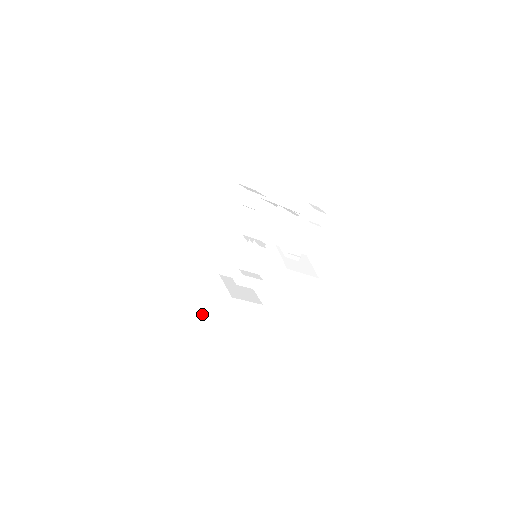
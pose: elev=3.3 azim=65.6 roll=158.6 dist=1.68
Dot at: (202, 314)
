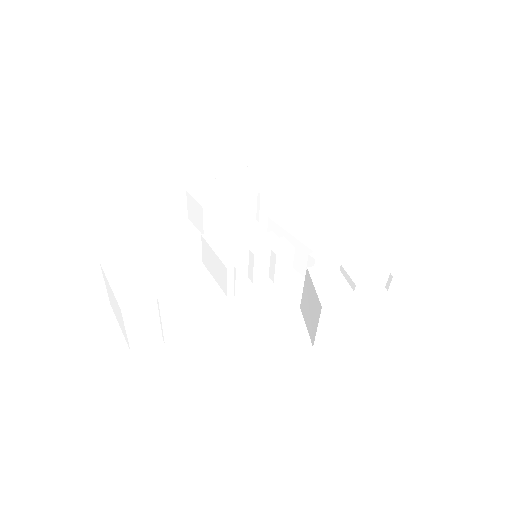
Dot at: (110, 267)
